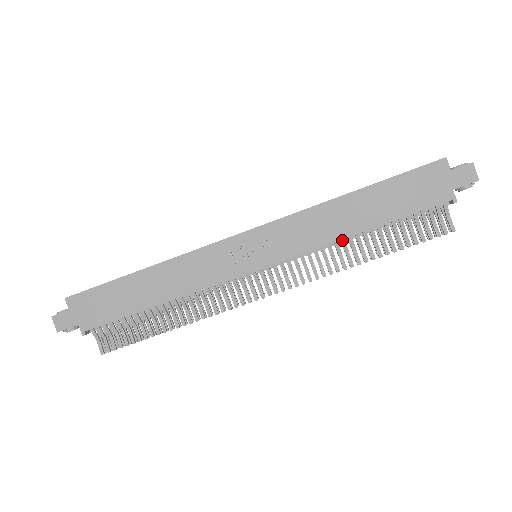
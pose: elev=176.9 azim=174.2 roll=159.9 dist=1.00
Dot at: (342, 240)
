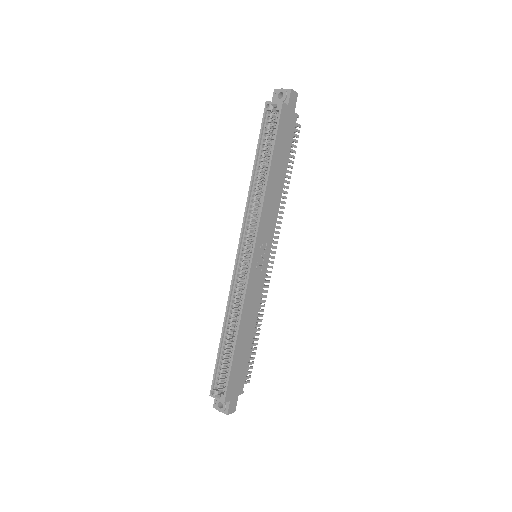
Dot at: occluded
